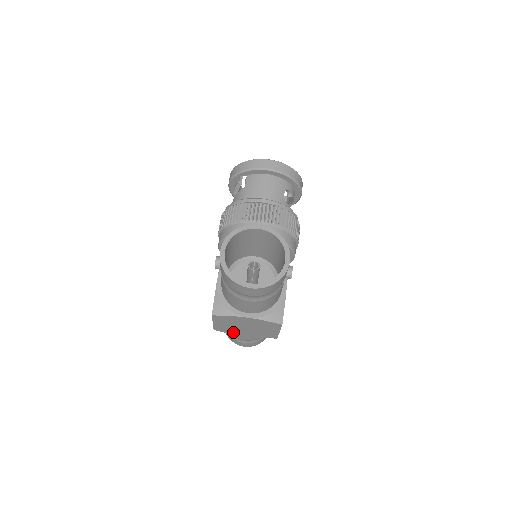
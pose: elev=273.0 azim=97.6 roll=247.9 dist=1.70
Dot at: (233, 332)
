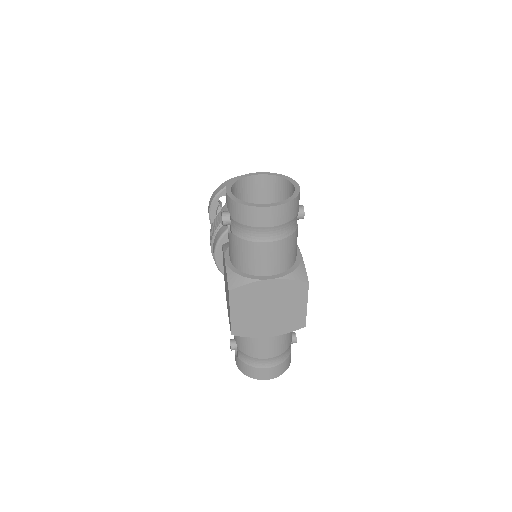
Dot at: (254, 331)
